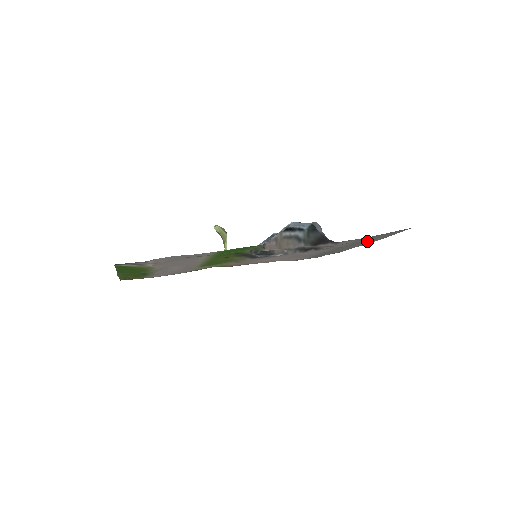
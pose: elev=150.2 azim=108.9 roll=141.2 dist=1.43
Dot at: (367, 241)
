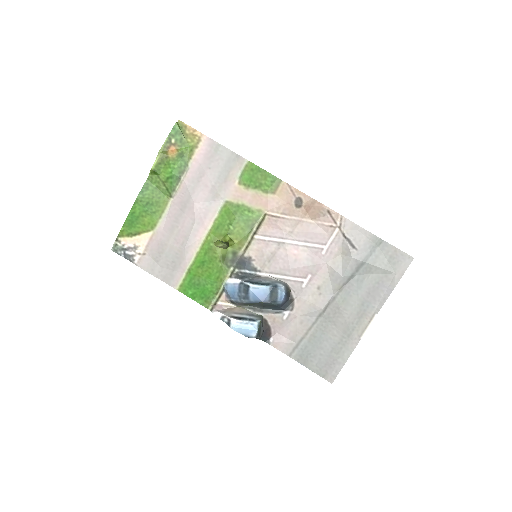
Dot at: (335, 335)
